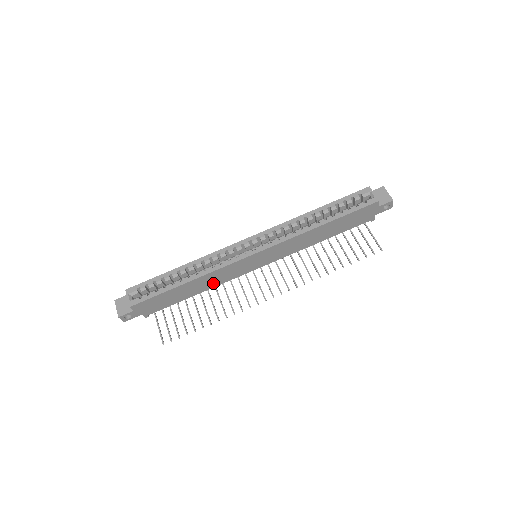
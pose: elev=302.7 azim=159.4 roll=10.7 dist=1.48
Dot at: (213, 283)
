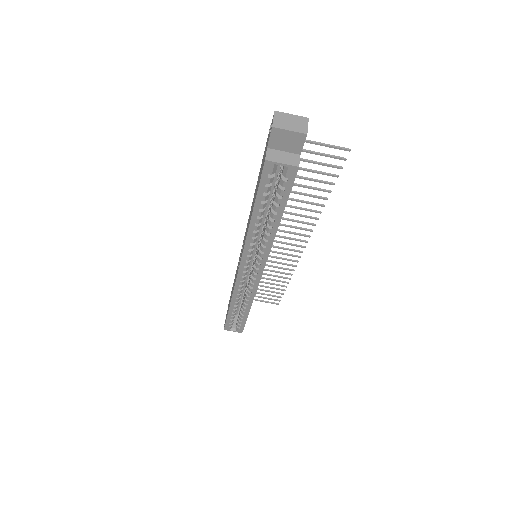
Dot at: occluded
